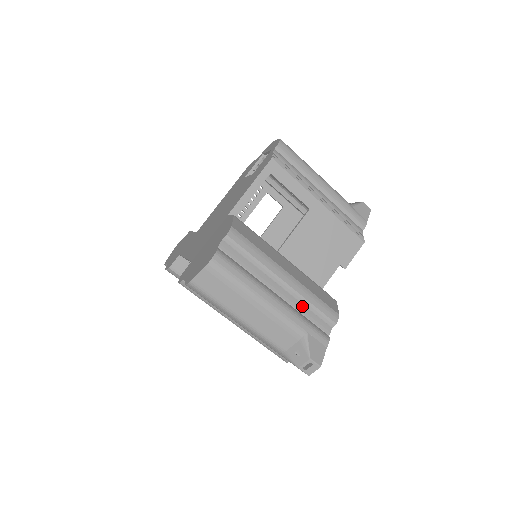
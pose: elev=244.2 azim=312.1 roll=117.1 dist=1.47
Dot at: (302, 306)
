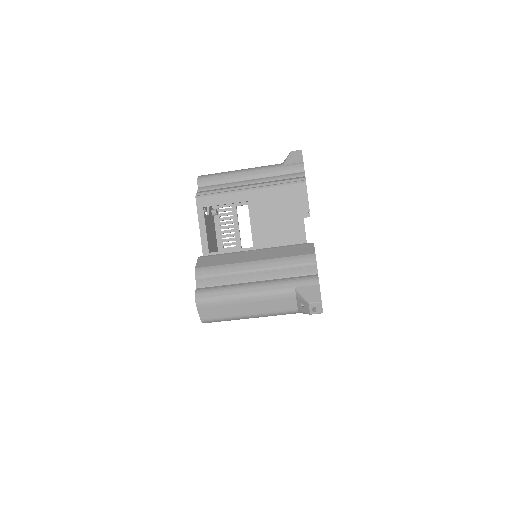
Dot at: (281, 273)
